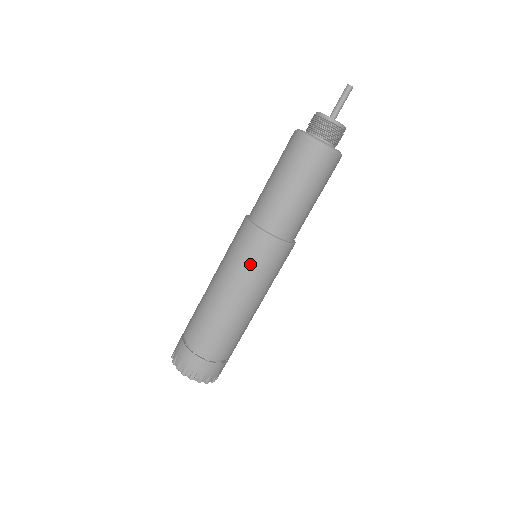
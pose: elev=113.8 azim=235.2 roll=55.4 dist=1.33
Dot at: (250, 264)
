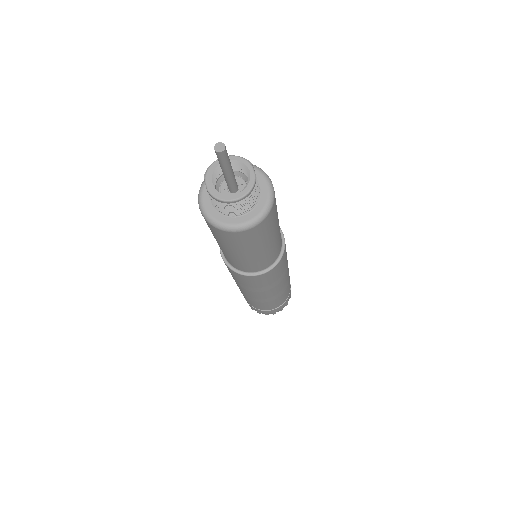
Dot at: (270, 283)
